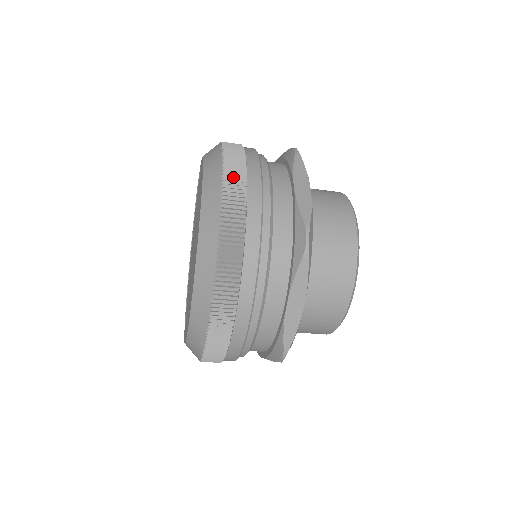
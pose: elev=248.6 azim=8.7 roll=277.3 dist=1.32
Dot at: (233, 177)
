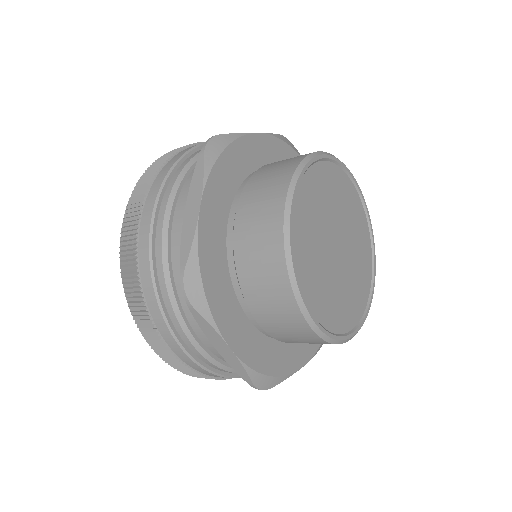
Dot at: (129, 224)
